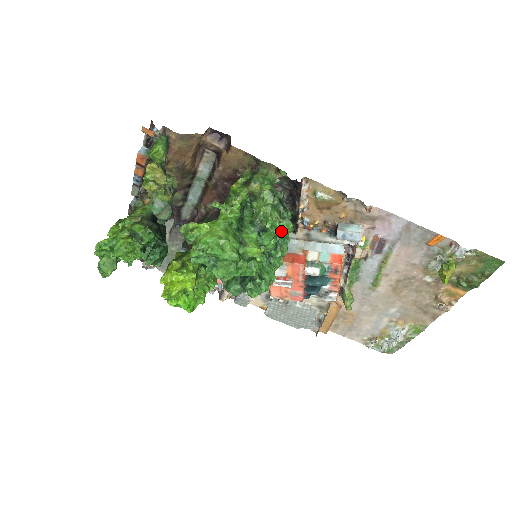
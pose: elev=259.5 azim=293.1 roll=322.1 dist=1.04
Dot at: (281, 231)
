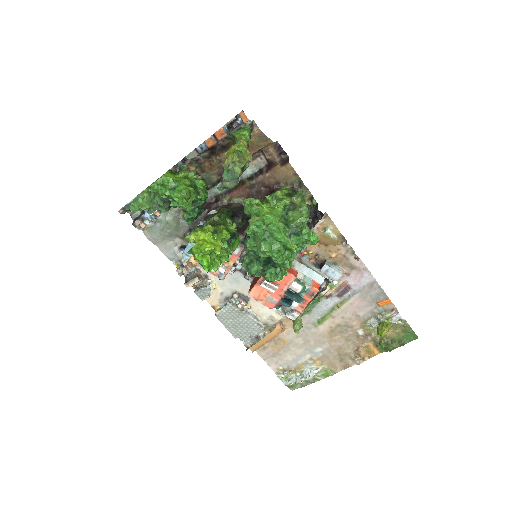
Dot at: (312, 240)
